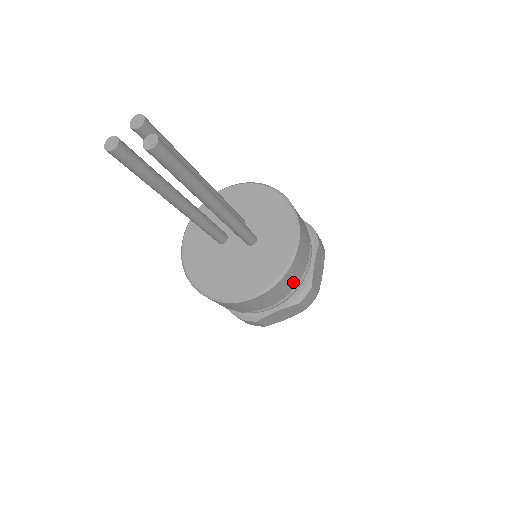
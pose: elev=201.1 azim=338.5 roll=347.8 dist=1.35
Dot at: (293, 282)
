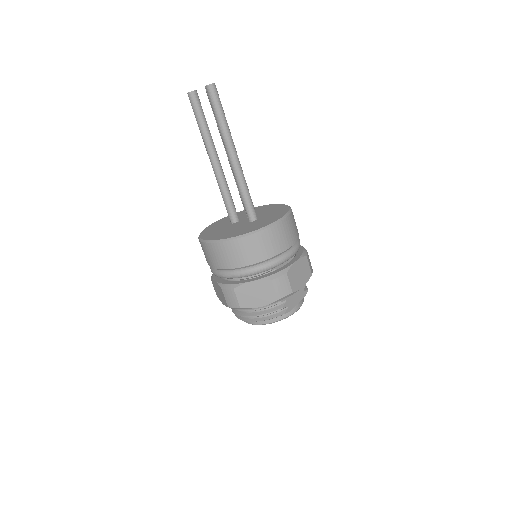
Dot at: (270, 249)
